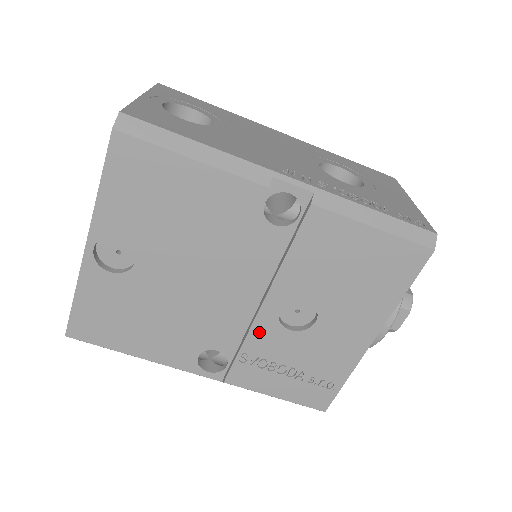
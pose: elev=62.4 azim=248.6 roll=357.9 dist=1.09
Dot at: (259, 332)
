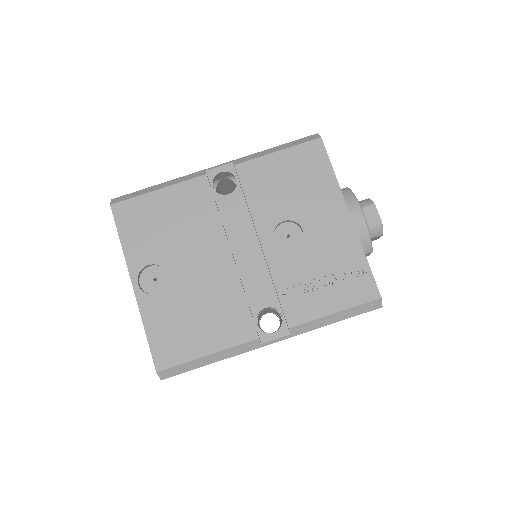
Dot at: (276, 266)
